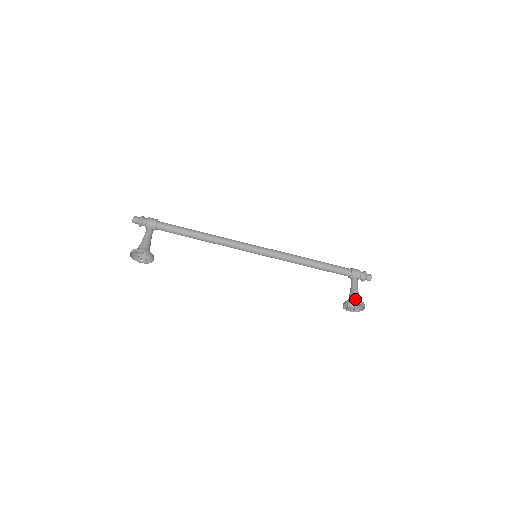
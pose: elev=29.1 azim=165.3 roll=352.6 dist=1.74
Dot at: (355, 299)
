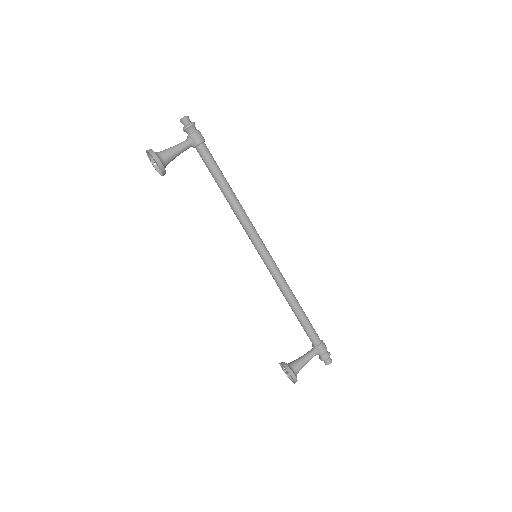
Dot at: (294, 370)
